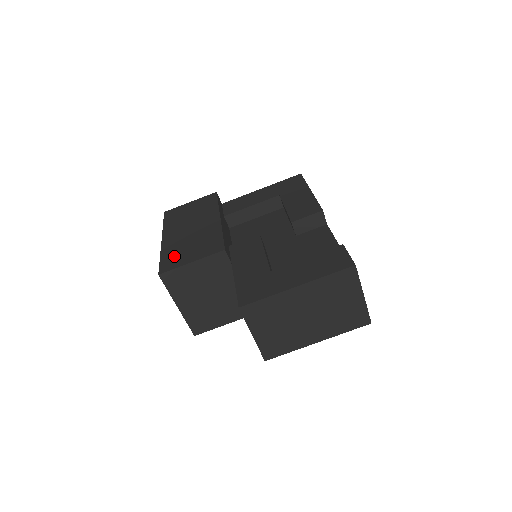
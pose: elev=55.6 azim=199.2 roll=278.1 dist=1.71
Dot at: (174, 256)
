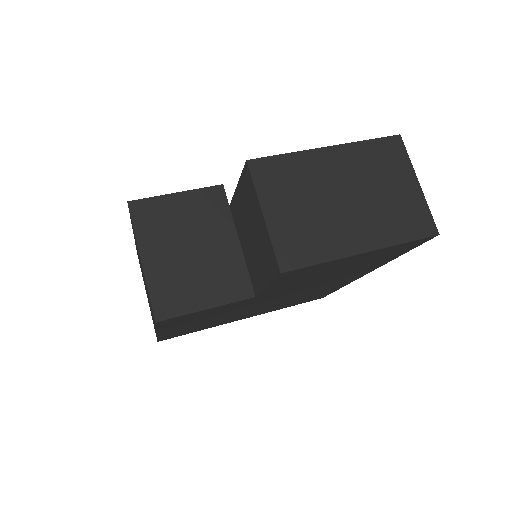
Dot at: occluded
